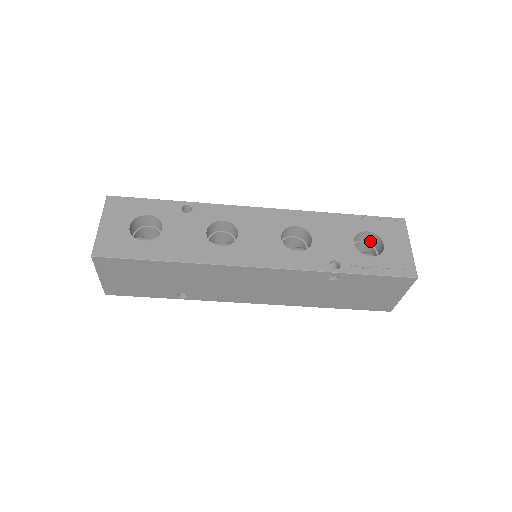
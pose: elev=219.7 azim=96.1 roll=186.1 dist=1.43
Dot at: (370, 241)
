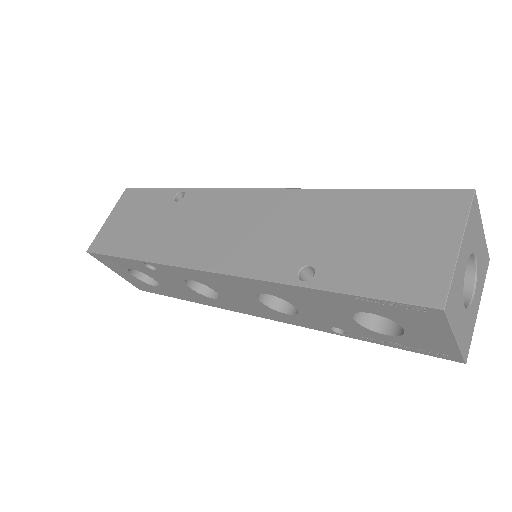
Dot at: occluded
